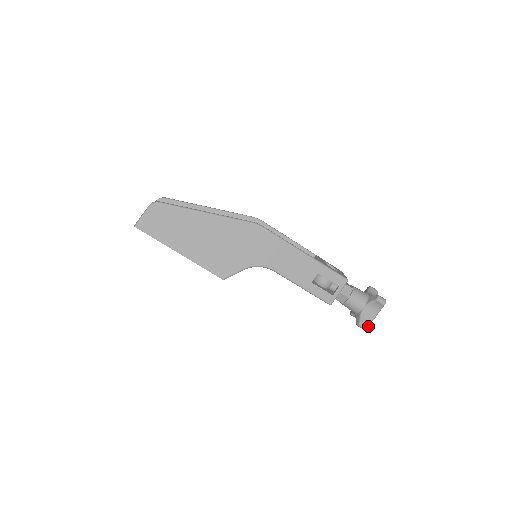
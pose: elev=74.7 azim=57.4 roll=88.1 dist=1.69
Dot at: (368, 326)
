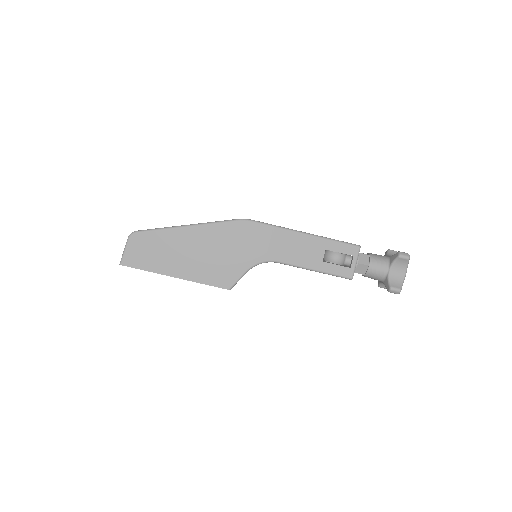
Dot at: (401, 288)
